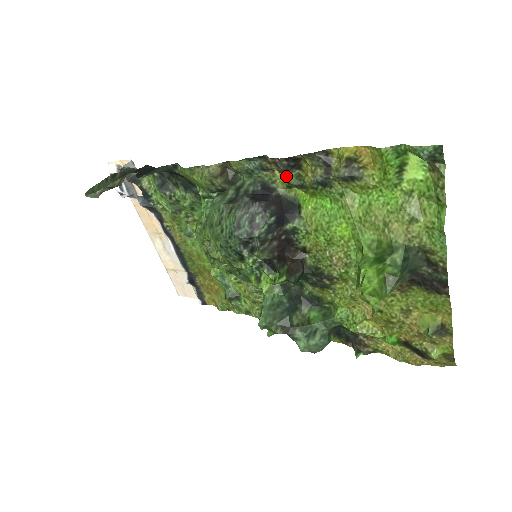
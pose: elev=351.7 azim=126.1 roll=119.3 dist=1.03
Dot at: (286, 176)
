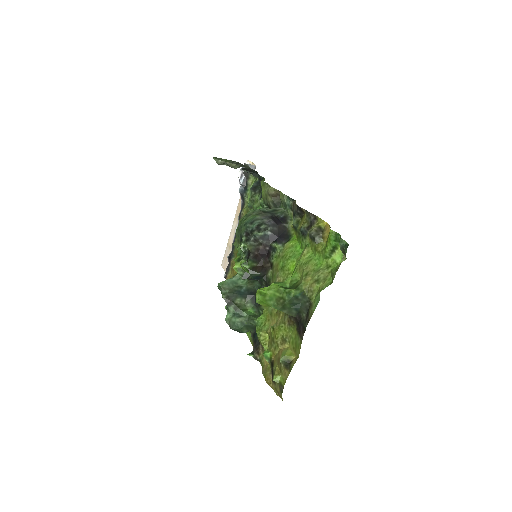
Dot at: (293, 217)
